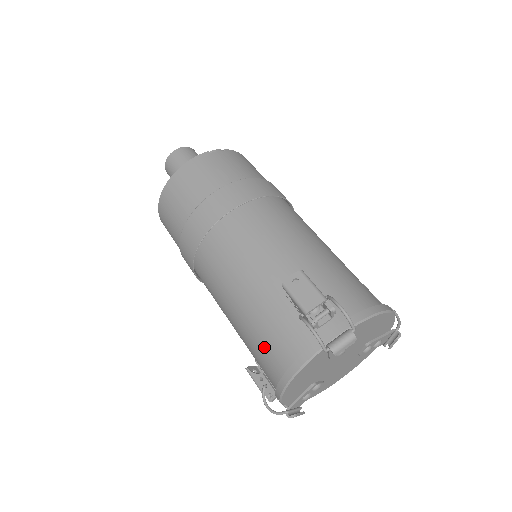
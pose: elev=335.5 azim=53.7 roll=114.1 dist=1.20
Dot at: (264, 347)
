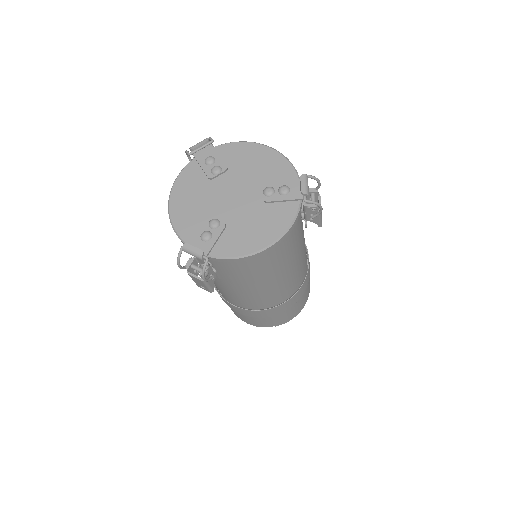
Dot at: occluded
